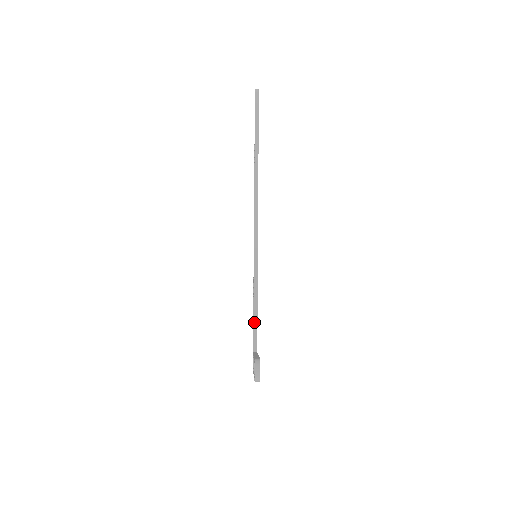
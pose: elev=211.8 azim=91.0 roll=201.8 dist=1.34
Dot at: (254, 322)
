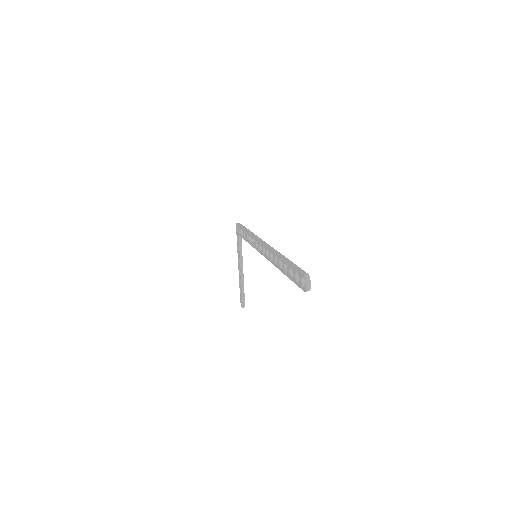
Dot at: occluded
